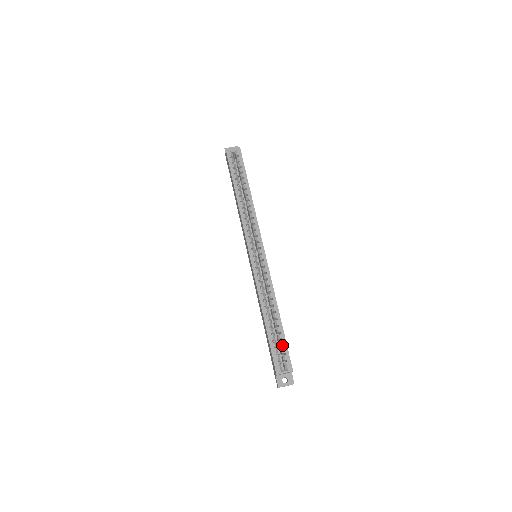
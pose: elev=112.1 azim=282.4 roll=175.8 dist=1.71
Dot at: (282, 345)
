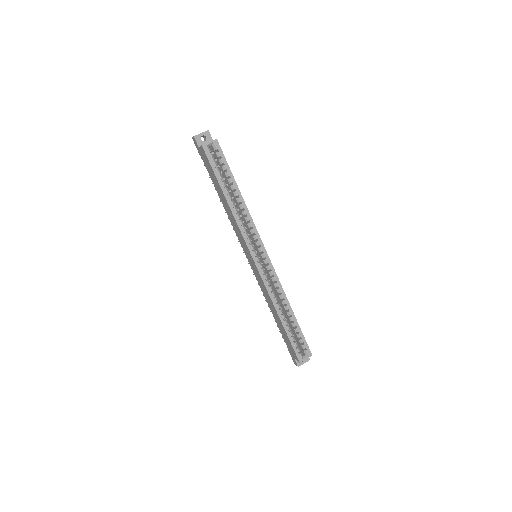
Dot at: (300, 337)
